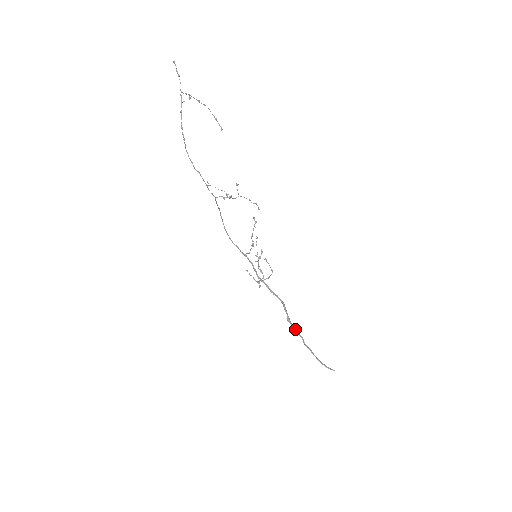
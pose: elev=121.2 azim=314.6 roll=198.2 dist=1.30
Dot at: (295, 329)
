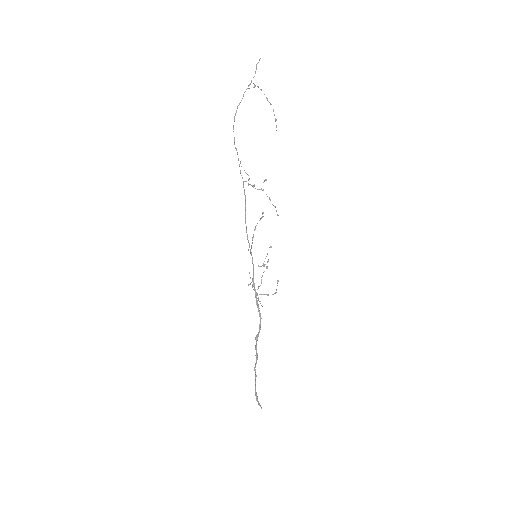
Dot at: (256, 349)
